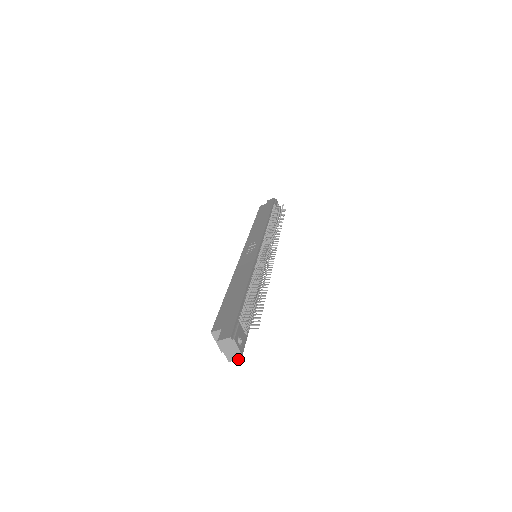
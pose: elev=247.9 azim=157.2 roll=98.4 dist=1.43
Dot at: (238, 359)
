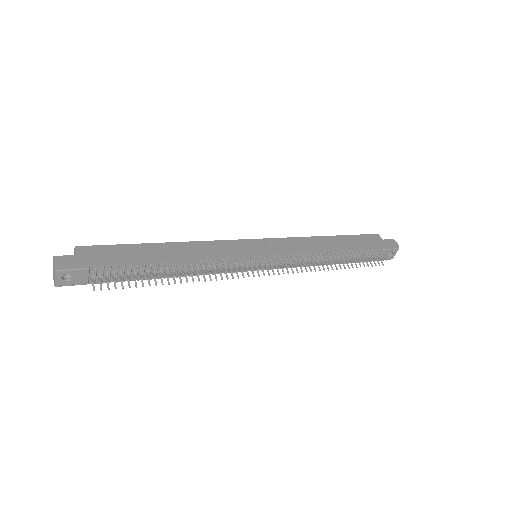
Dot at: (54, 284)
